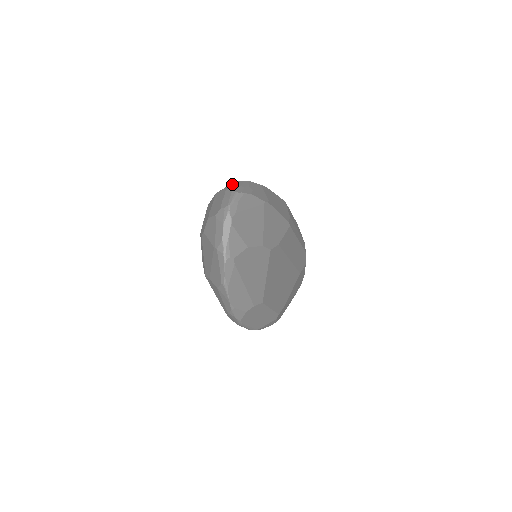
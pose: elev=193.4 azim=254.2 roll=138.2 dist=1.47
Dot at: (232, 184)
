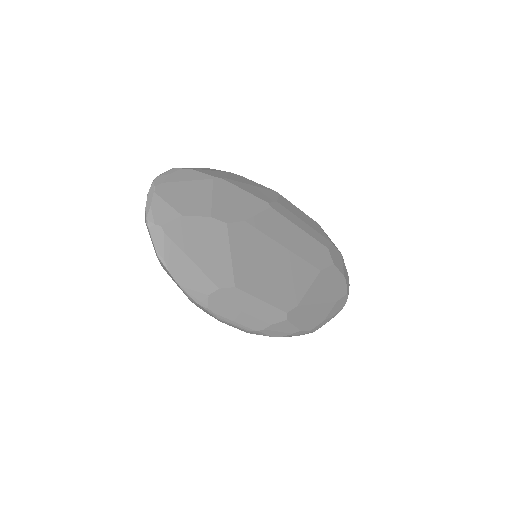
Dot at: occluded
